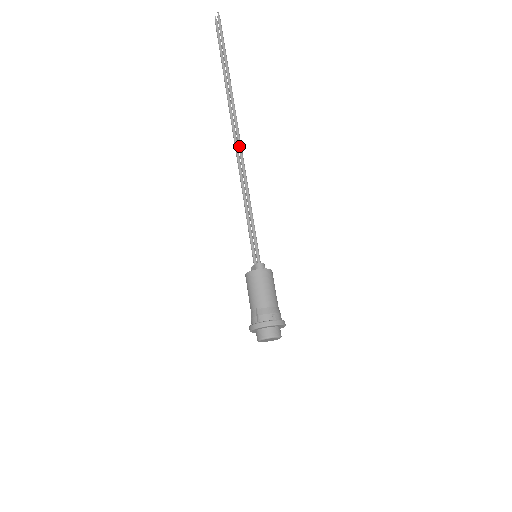
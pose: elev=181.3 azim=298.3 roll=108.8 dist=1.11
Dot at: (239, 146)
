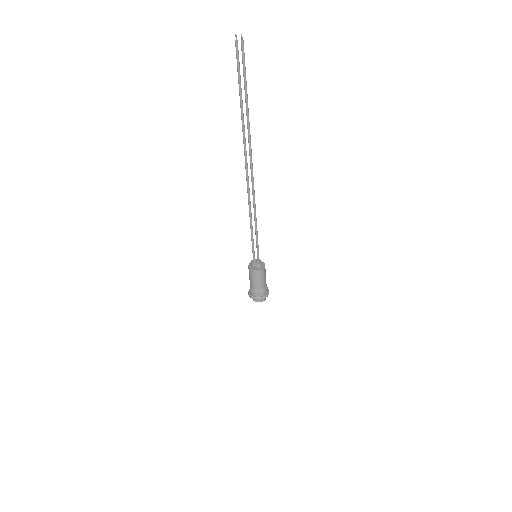
Dot at: (253, 183)
